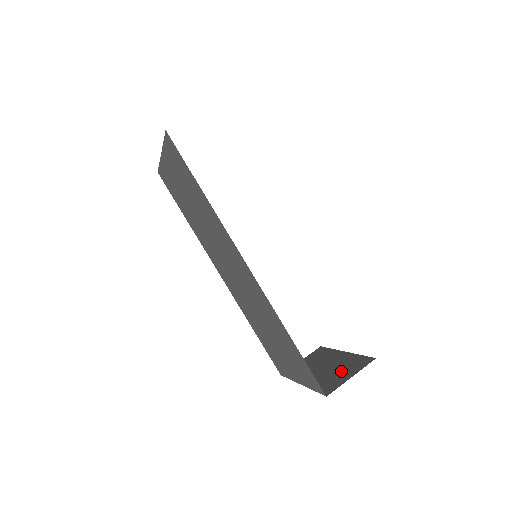
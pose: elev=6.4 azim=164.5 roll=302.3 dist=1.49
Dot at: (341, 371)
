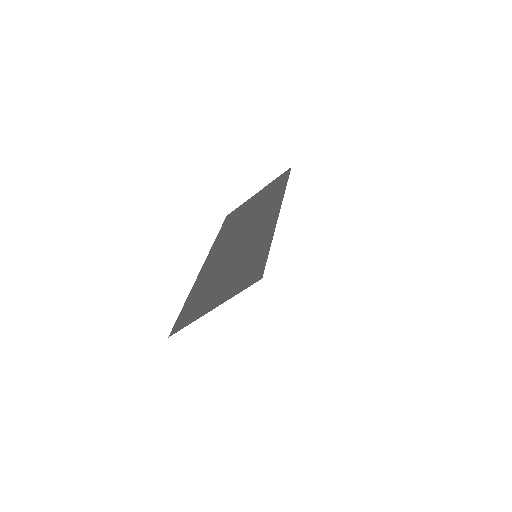
Dot at: occluded
